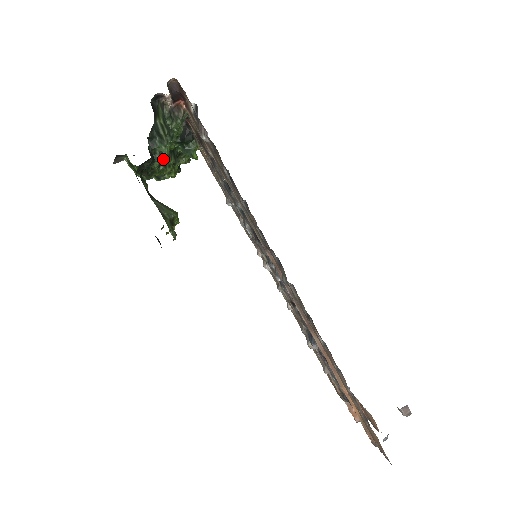
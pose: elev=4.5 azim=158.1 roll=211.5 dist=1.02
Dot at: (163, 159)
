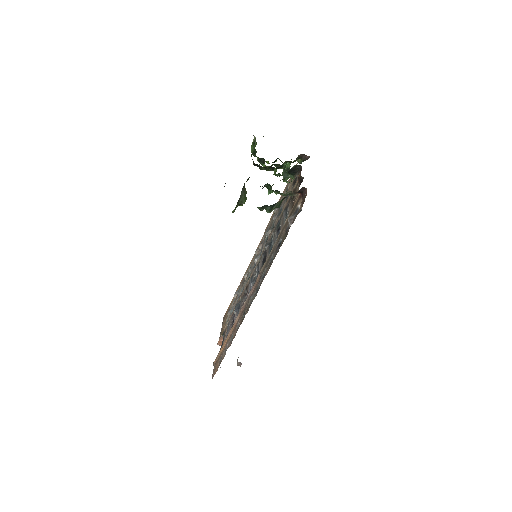
Dot at: occluded
